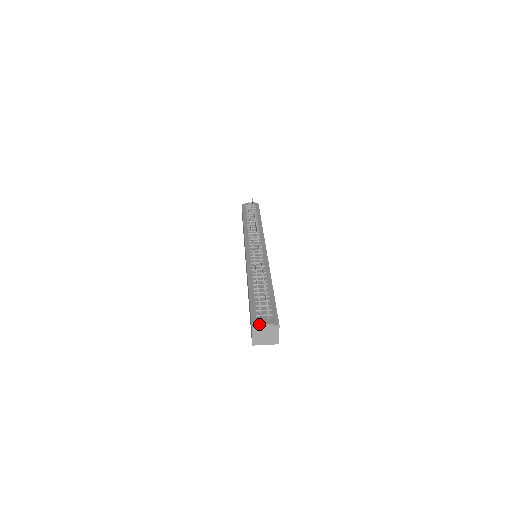
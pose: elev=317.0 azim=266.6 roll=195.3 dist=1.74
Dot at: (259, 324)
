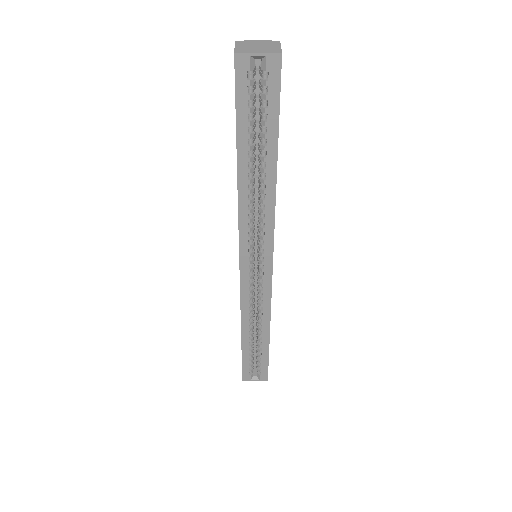
Dot at: (247, 41)
